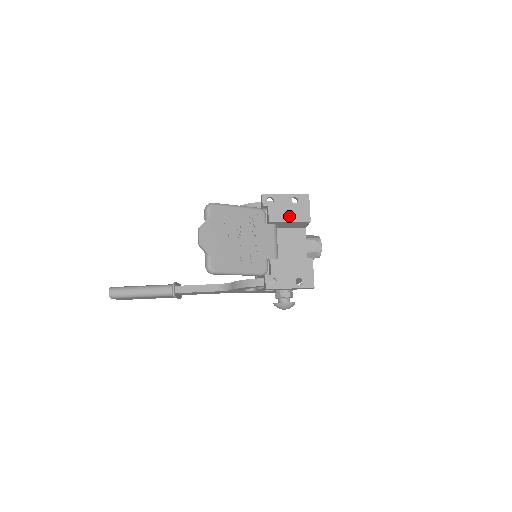
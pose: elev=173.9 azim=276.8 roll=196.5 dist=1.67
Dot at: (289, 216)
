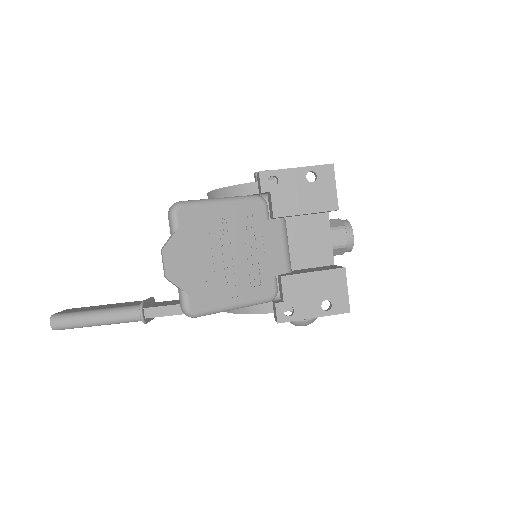
Dot at: (304, 204)
